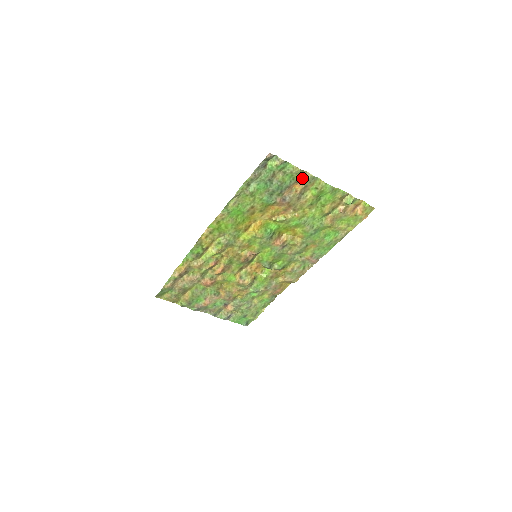
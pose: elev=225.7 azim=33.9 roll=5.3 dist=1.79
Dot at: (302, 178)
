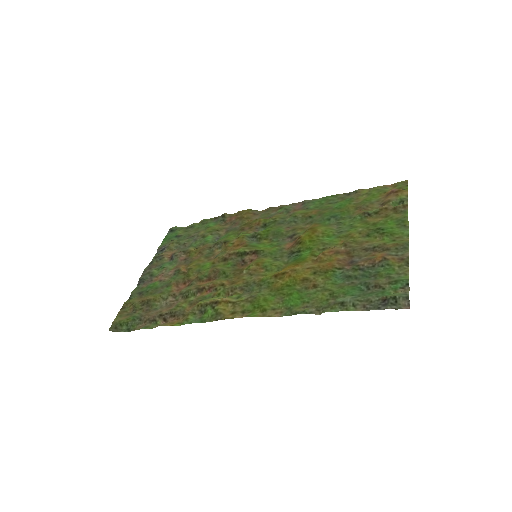
Dot at: (397, 258)
